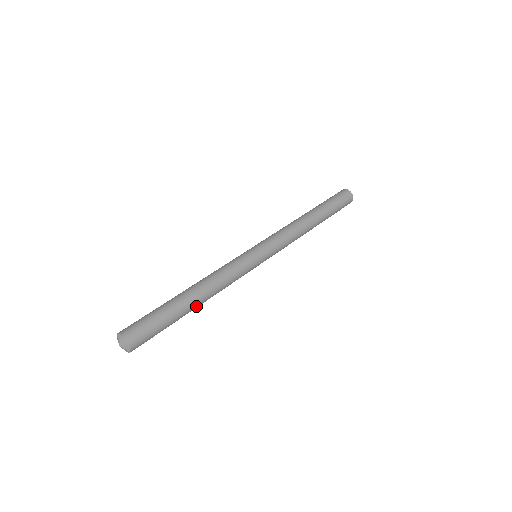
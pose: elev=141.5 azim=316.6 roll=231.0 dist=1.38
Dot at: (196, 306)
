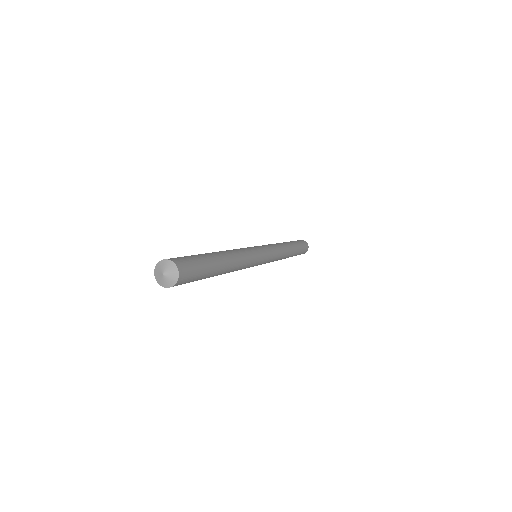
Dot at: (224, 269)
